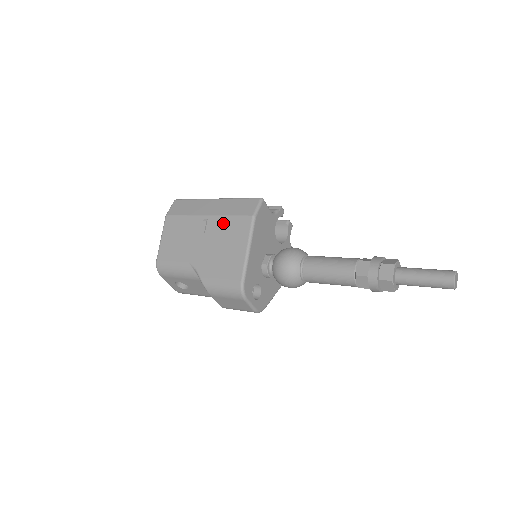
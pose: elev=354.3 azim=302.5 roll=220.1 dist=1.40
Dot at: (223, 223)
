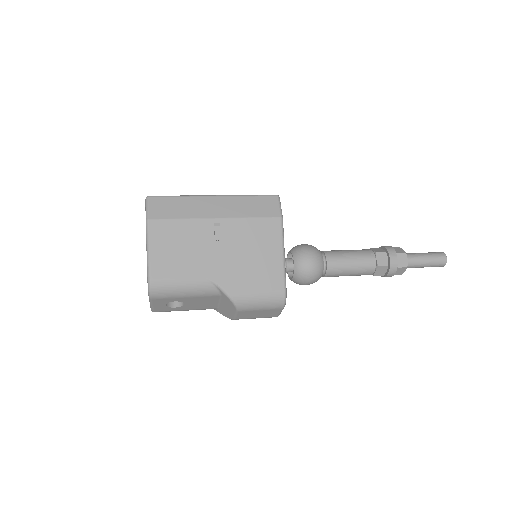
Dot at: (244, 227)
